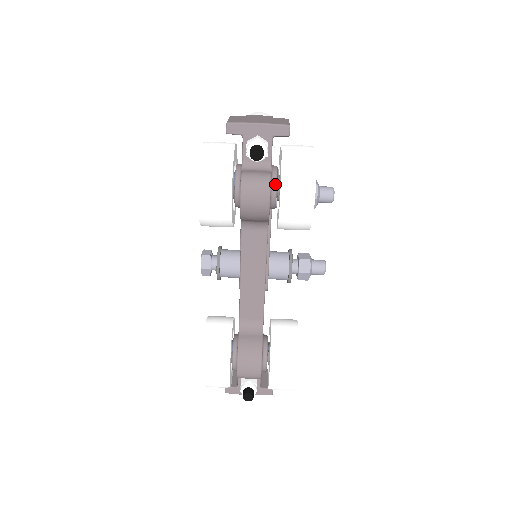
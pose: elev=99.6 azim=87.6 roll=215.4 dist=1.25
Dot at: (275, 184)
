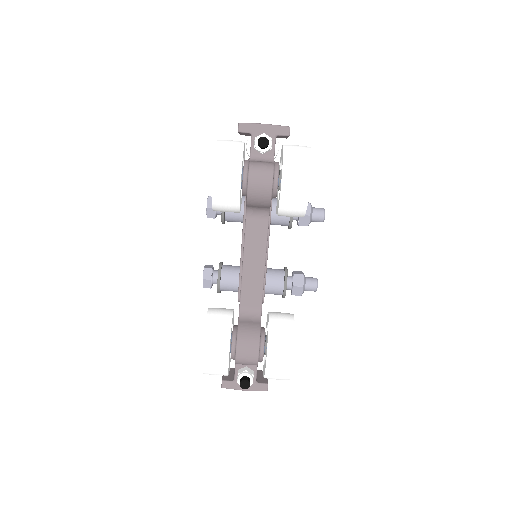
Dot at: (277, 172)
